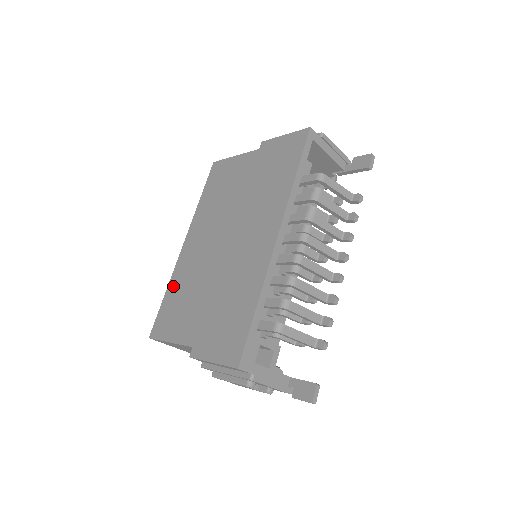
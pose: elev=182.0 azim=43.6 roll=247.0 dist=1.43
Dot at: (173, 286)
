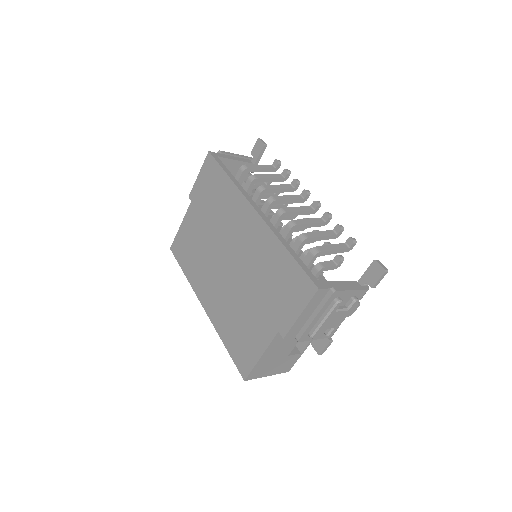
Dot at: (224, 333)
